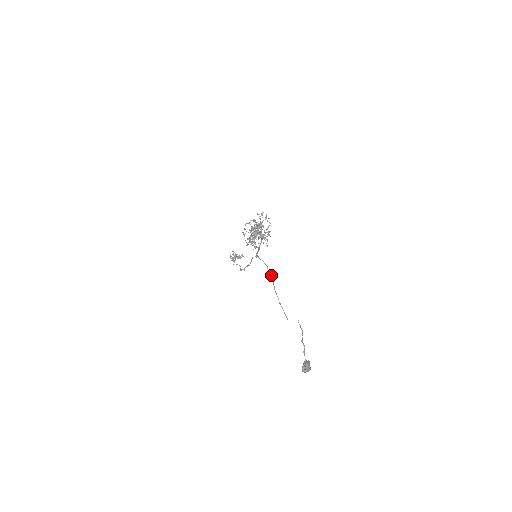
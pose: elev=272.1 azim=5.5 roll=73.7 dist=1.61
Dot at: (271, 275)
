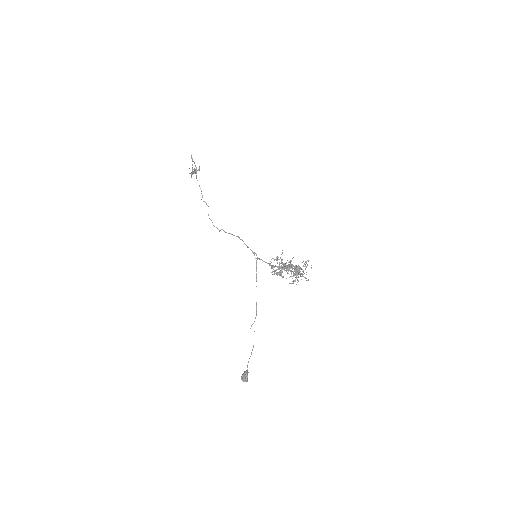
Dot at: occluded
